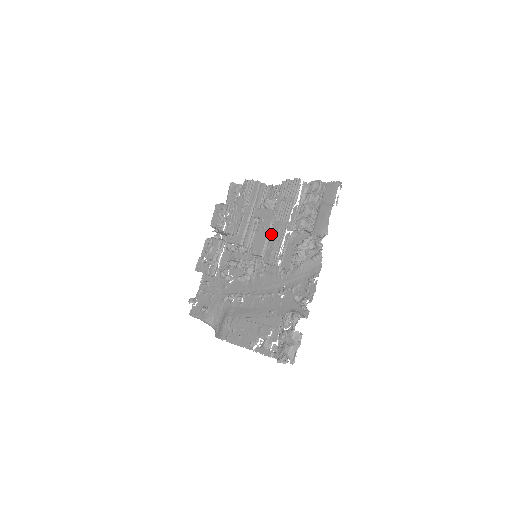
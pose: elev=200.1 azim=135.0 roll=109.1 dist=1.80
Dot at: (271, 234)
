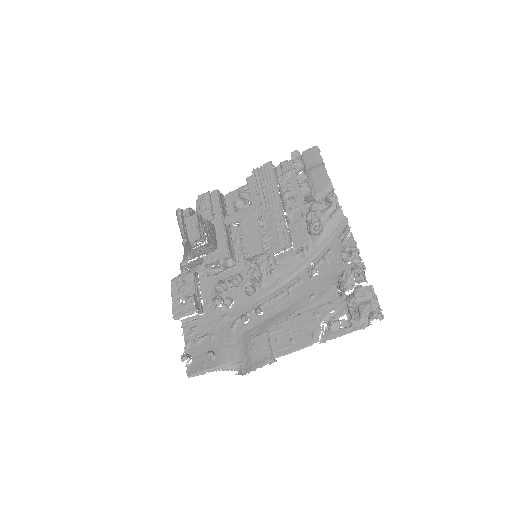
Dot at: (266, 223)
